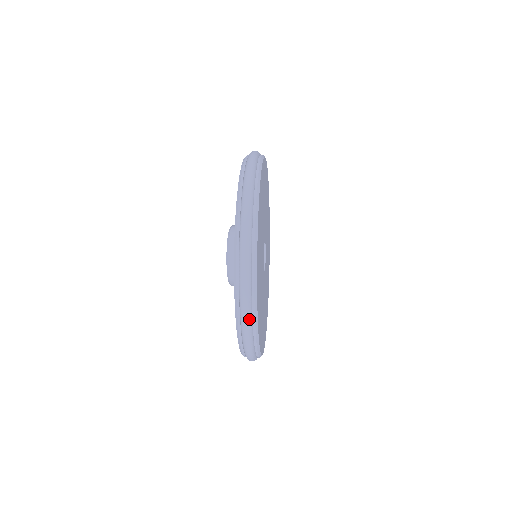
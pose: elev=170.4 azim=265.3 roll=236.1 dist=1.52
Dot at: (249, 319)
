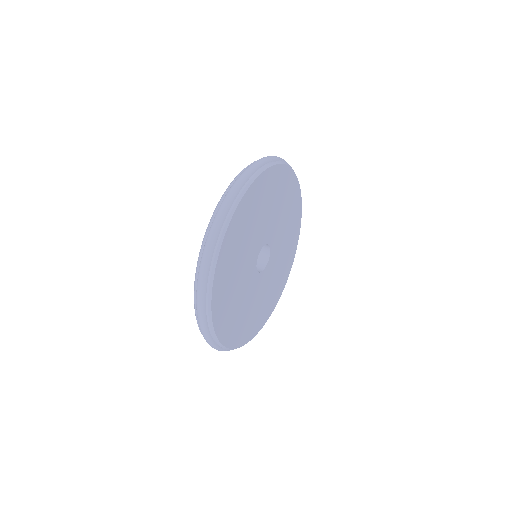
Dot at: (221, 350)
